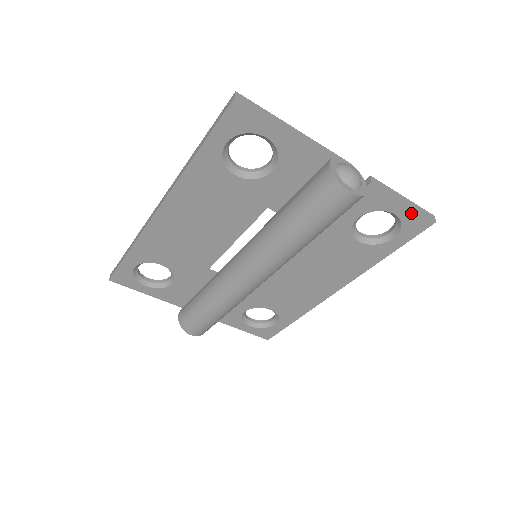
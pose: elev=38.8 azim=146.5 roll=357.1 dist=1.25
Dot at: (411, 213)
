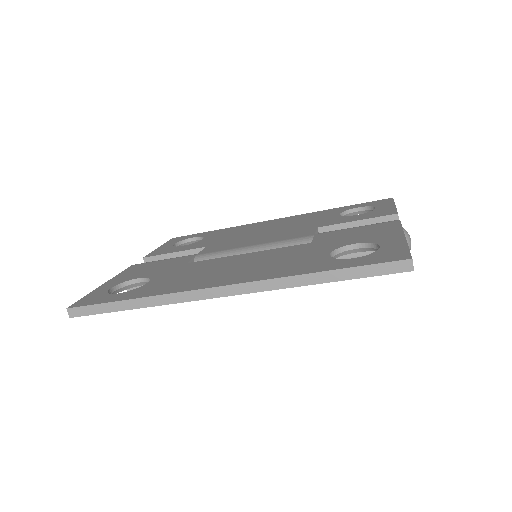
Dot at: occluded
